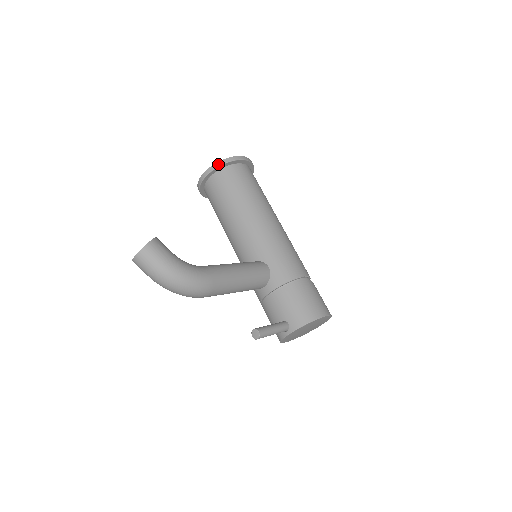
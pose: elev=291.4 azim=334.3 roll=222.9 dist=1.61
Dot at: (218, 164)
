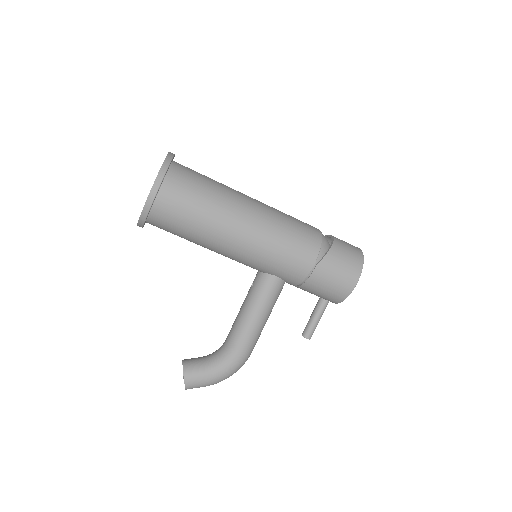
Dot at: (141, 223)
